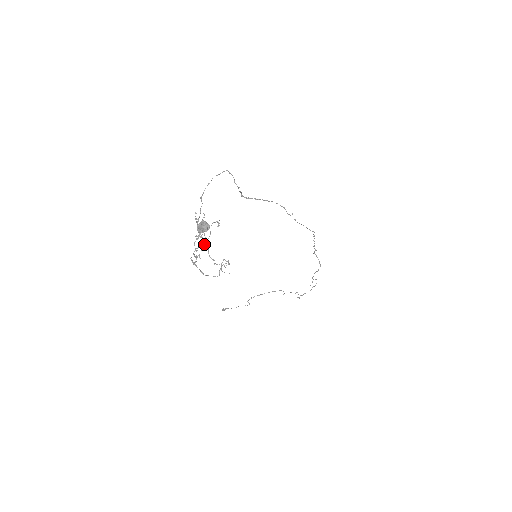
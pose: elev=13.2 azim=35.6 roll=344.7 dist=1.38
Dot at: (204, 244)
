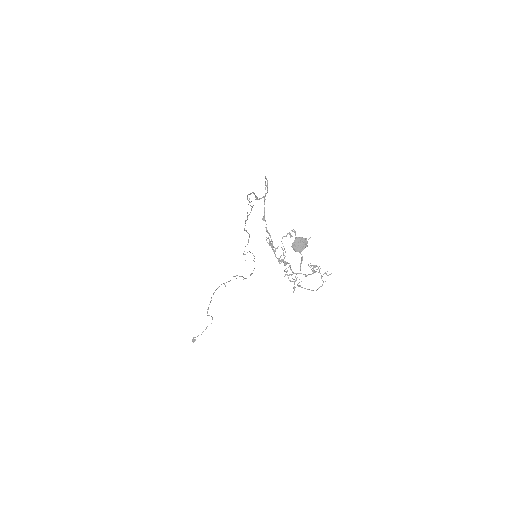
Dot at: (285, 265)
